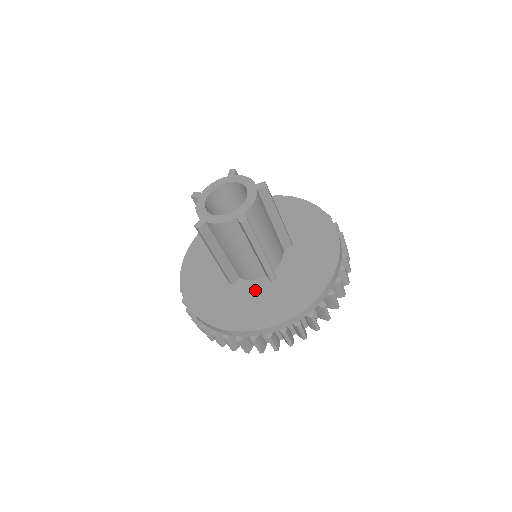
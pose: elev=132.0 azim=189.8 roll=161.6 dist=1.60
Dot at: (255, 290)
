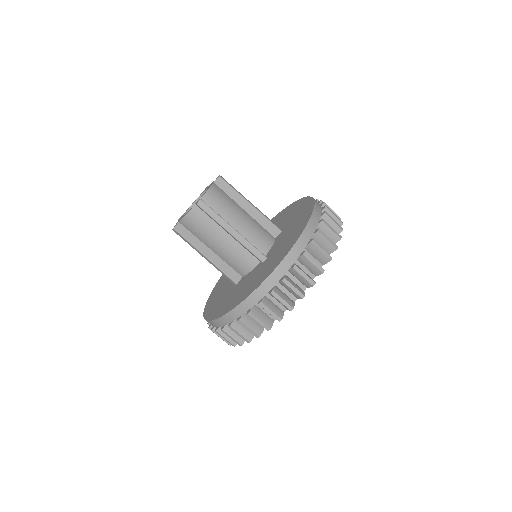
Dot at: (250, 276)
